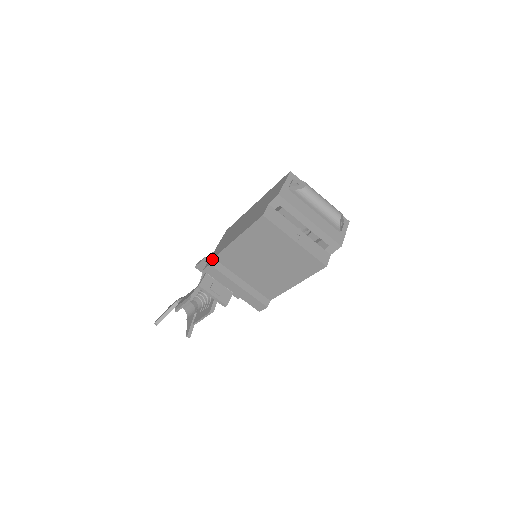
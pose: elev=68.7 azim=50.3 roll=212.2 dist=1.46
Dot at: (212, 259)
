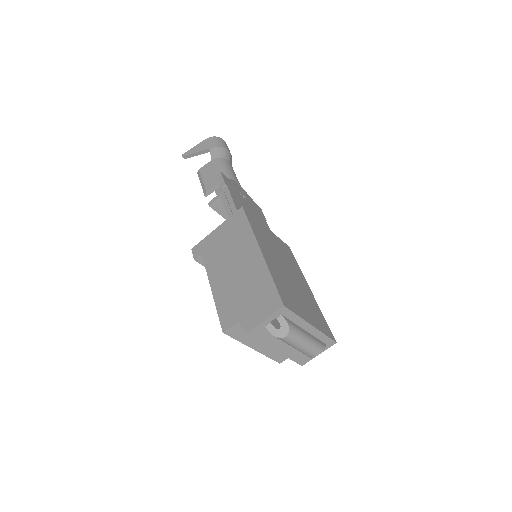
Dot at: (199, 254)
